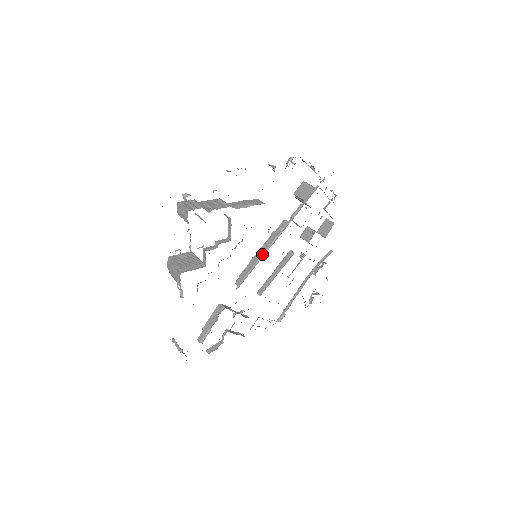
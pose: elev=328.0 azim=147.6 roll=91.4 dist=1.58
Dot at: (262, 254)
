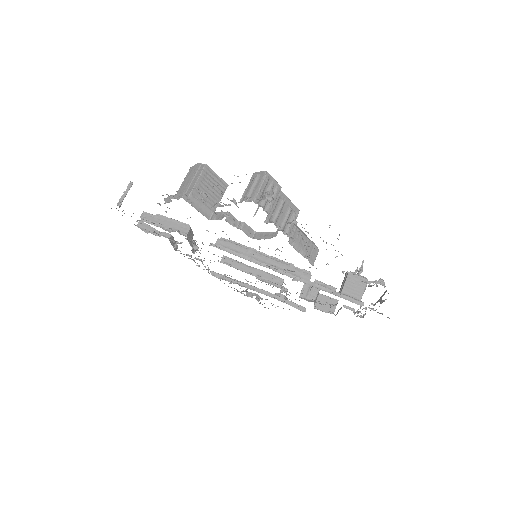
Dot at: (261, 262)
